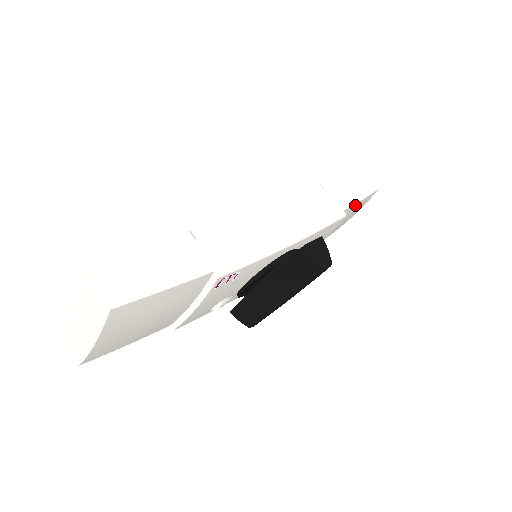
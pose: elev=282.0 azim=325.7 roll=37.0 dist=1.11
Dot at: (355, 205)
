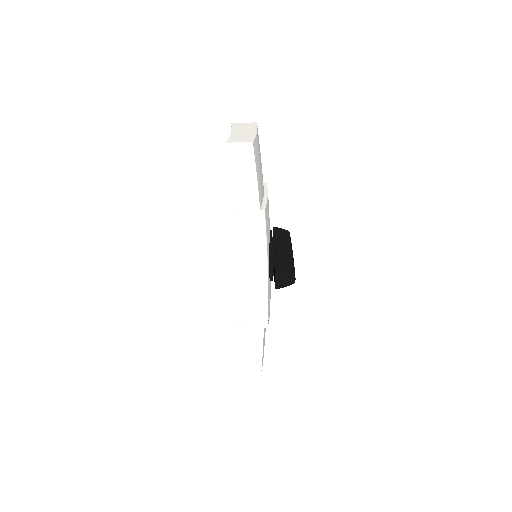
Dot at: (258, 184)
